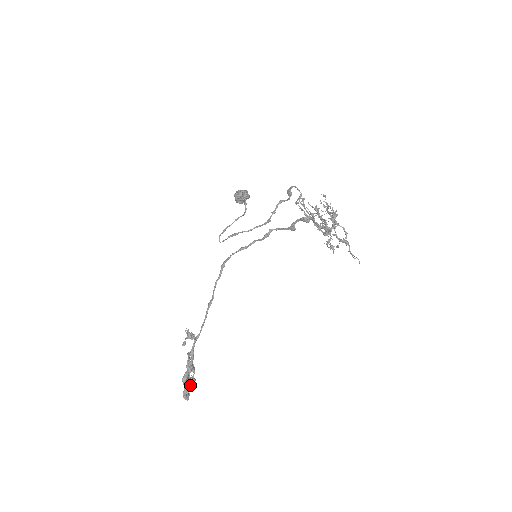
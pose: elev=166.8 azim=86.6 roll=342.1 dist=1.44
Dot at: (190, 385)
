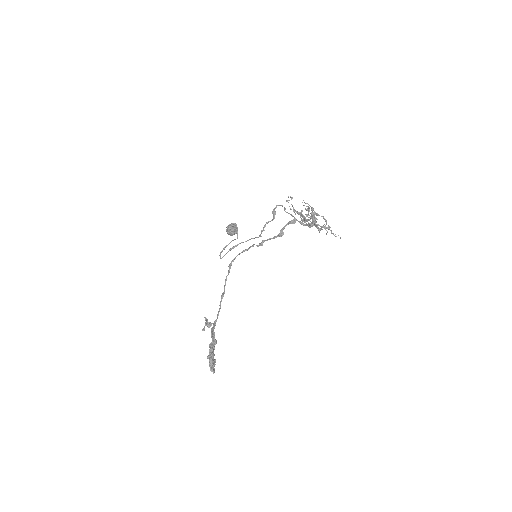
Dot at: (214, 362)
